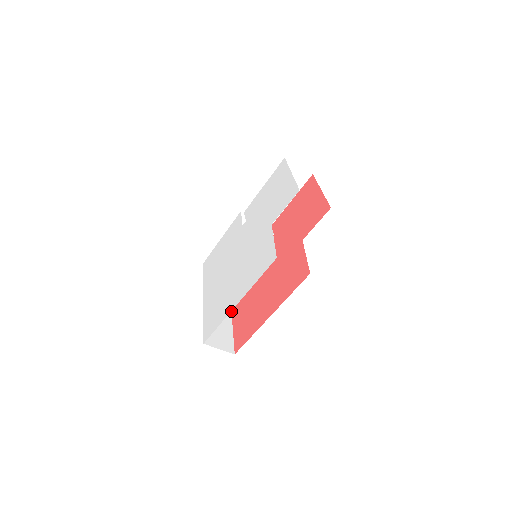
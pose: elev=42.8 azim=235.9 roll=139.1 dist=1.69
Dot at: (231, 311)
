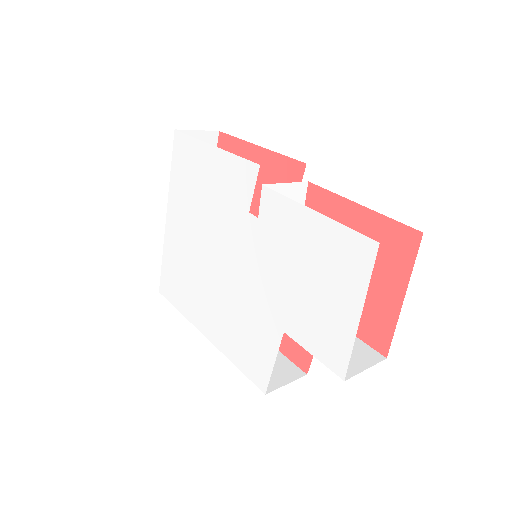
Dot at: occluded
